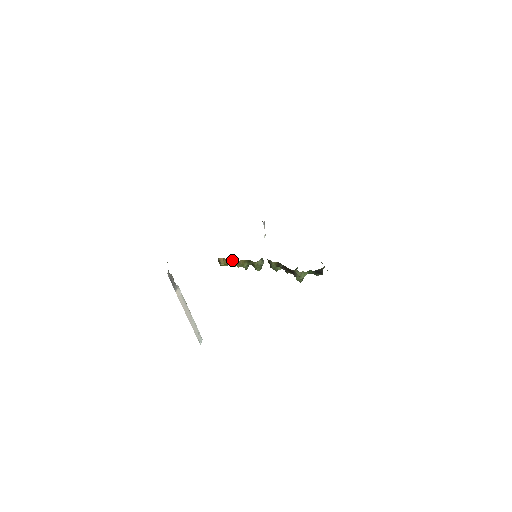
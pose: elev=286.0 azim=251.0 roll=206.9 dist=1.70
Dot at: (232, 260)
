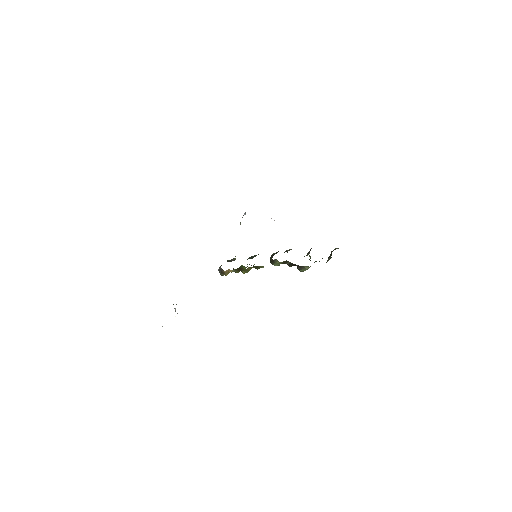
Dot at: (237, 268)
